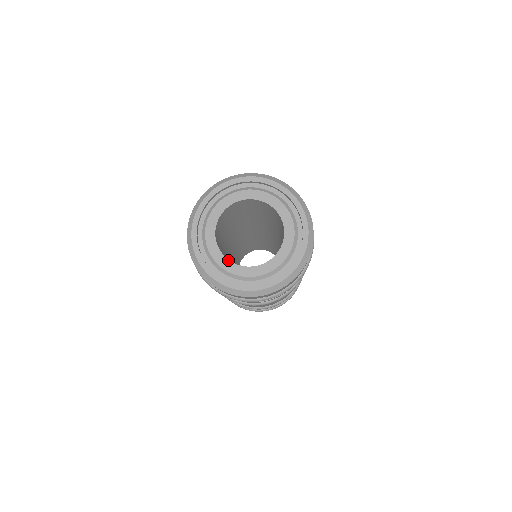
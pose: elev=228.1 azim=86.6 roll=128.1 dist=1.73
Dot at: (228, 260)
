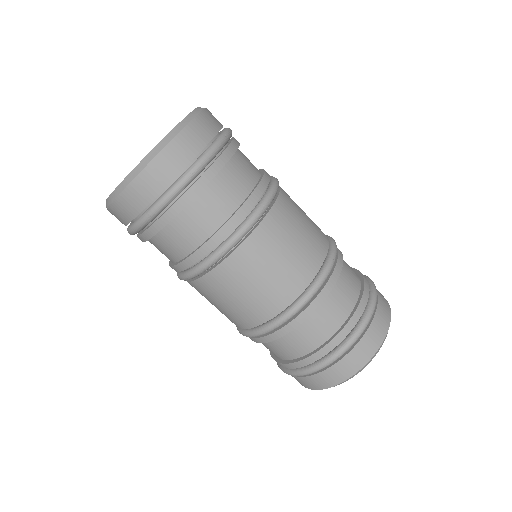
Dot at: occluded
